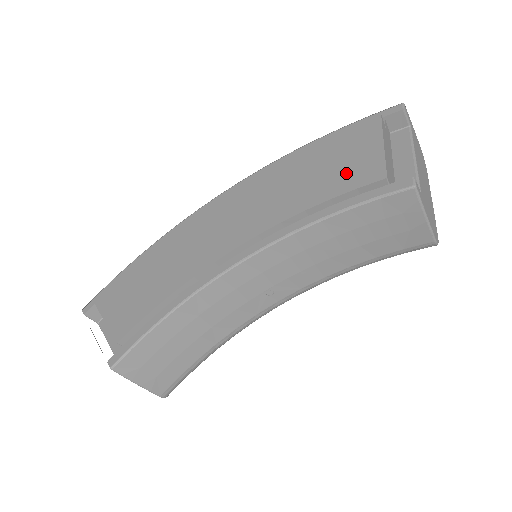
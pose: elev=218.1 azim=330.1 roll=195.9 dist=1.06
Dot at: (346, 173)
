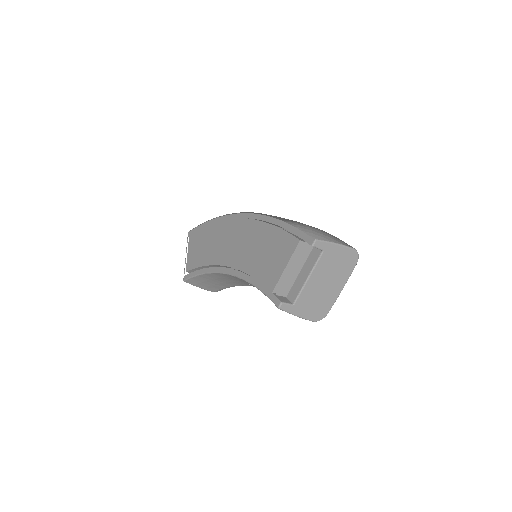
Dot at: (267, 269)
